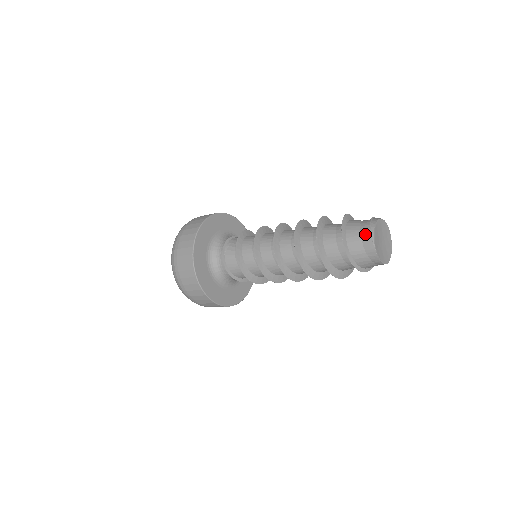
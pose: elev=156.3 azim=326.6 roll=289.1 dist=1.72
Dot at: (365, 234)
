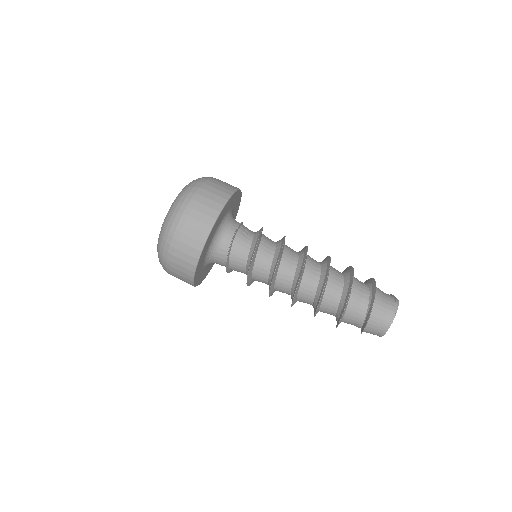
Dot at: (391, 302)
